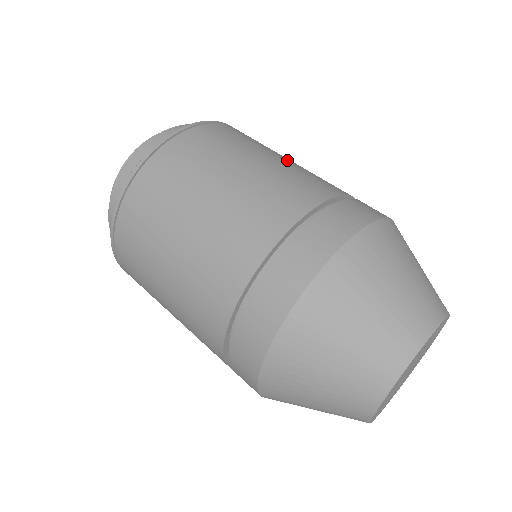
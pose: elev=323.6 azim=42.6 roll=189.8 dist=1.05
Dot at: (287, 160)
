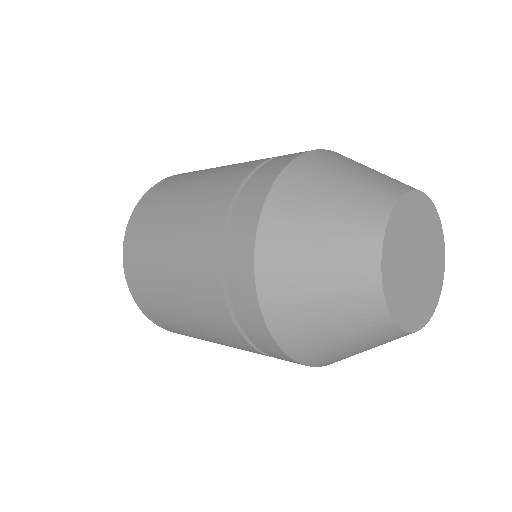
Dot at: (189, 193)
